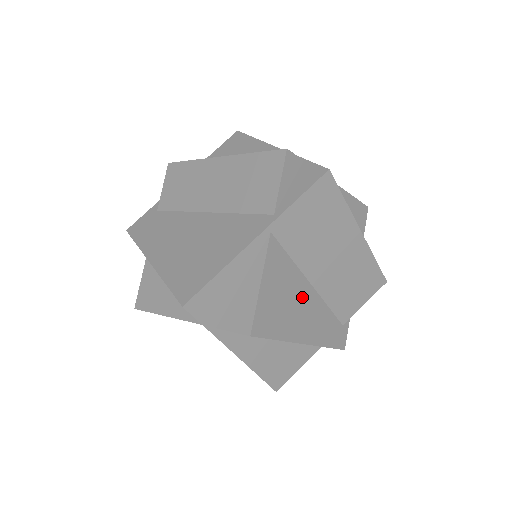
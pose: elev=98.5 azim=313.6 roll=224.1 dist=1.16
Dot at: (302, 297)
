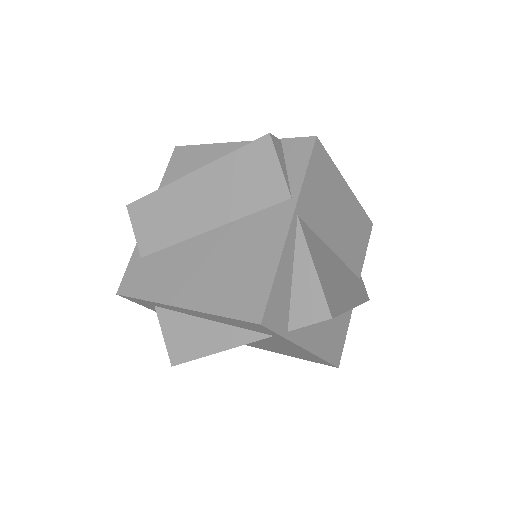
Dot at: (335, 266)
